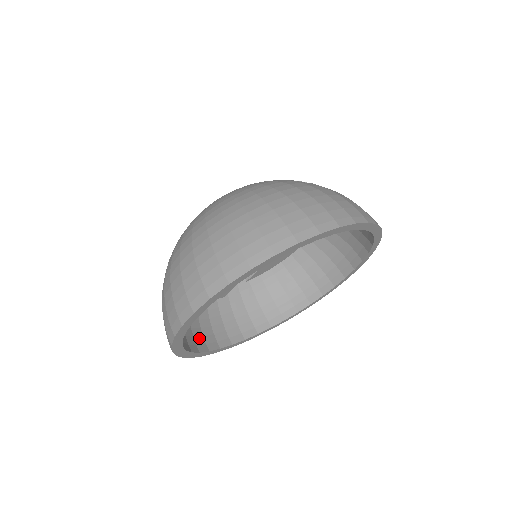
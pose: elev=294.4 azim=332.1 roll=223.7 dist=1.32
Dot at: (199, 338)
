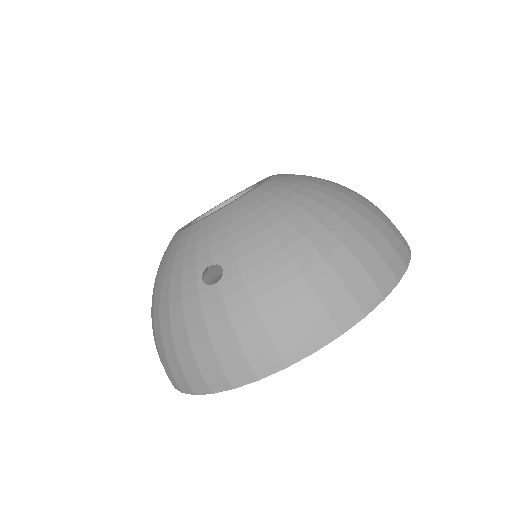
Dot at: occluded
